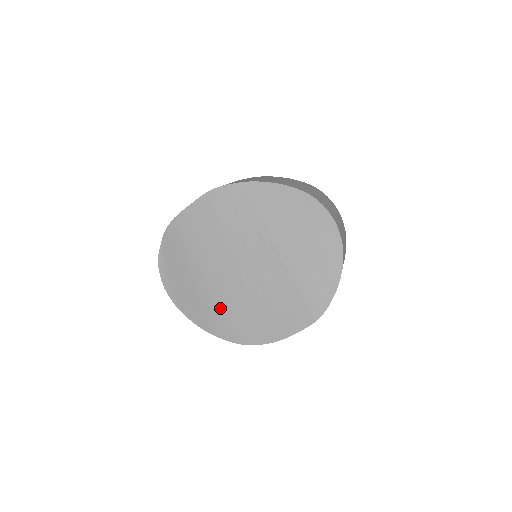
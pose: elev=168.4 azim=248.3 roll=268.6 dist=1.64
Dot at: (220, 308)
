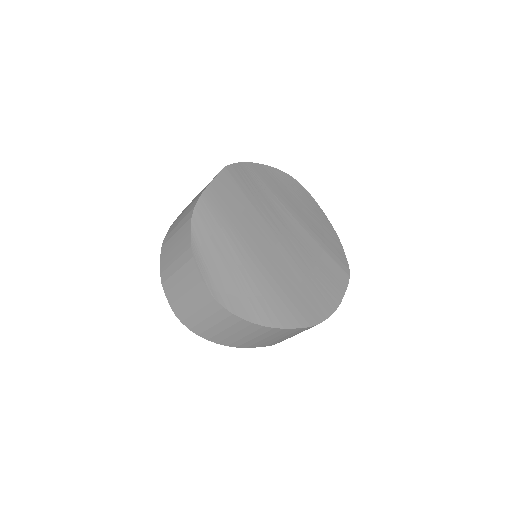
Dot at: (279, 289)
